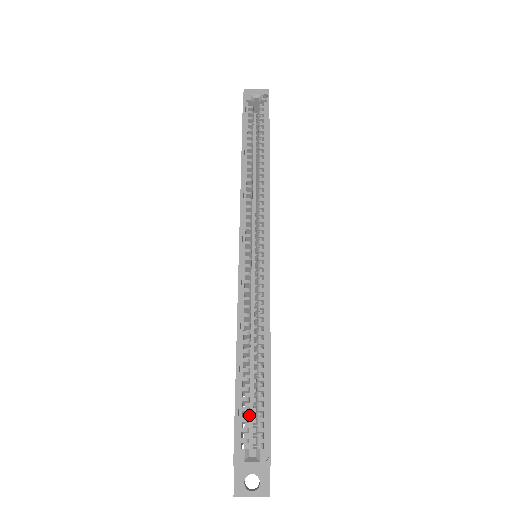
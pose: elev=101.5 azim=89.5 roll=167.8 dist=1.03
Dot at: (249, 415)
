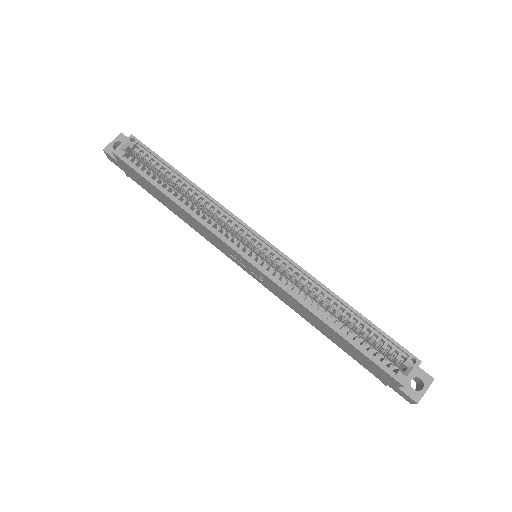
Dot at: occluded
